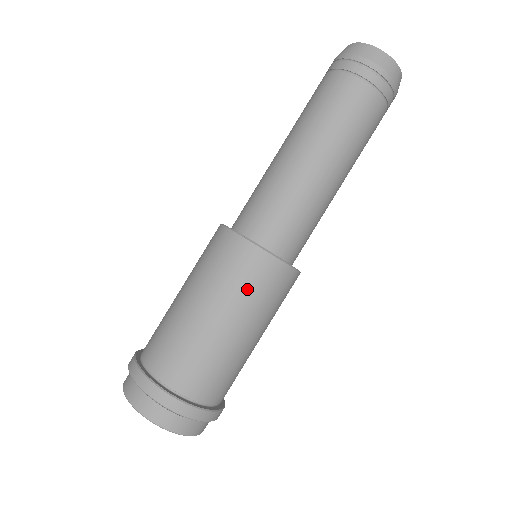
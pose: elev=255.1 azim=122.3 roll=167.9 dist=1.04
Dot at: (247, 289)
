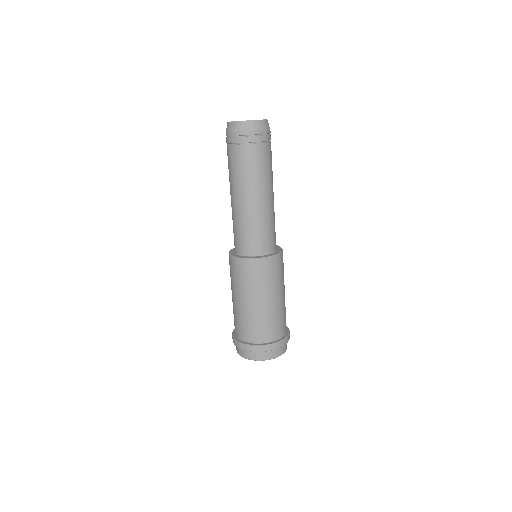
Dot at: (256, 281)
